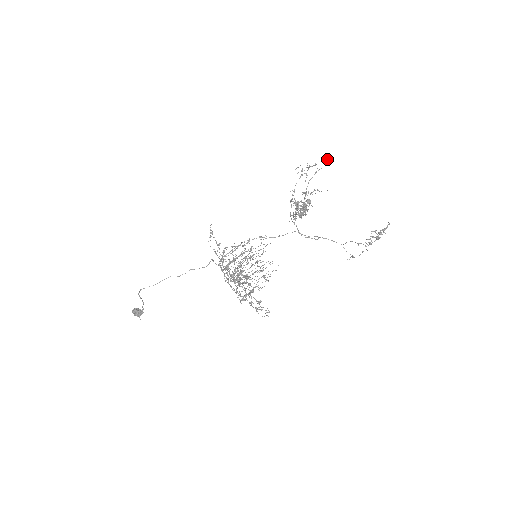
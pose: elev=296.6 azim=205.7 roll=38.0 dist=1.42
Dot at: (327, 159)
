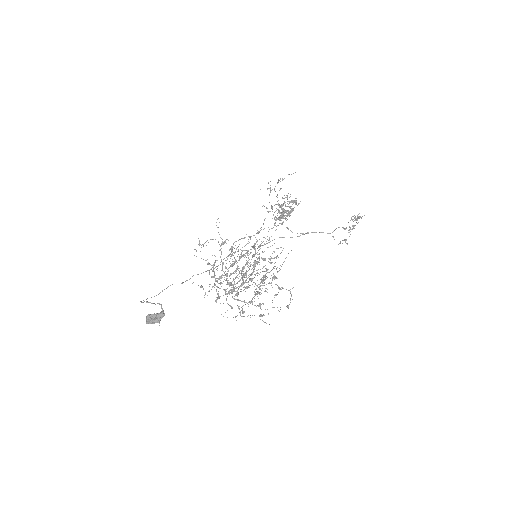
Dot at: occluded
